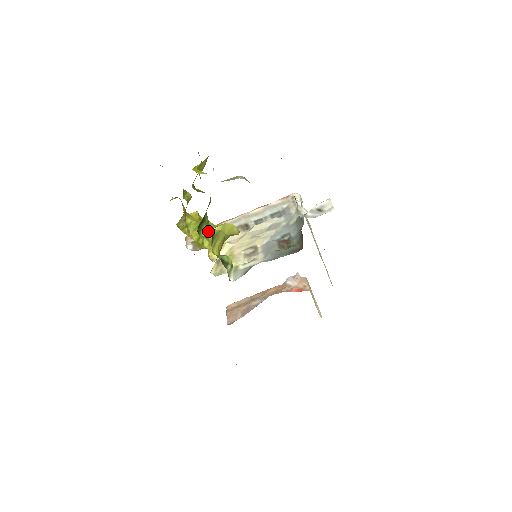
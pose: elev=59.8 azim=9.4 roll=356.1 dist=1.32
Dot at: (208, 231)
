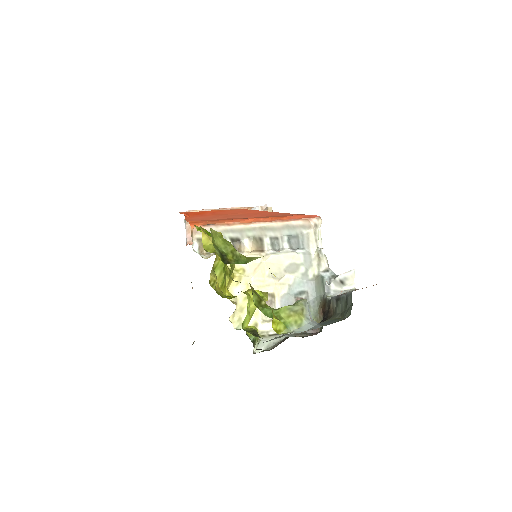
Dot at: (248, 318)
